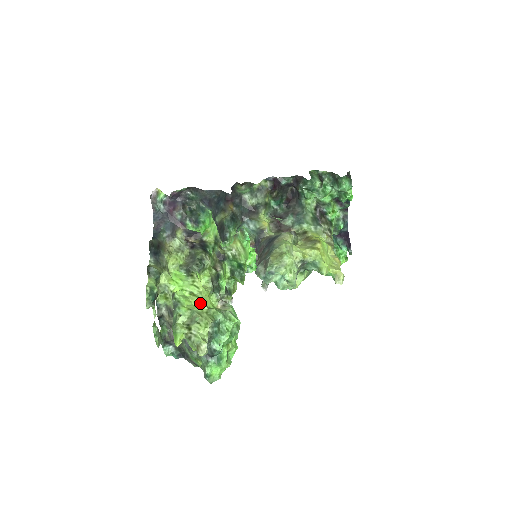
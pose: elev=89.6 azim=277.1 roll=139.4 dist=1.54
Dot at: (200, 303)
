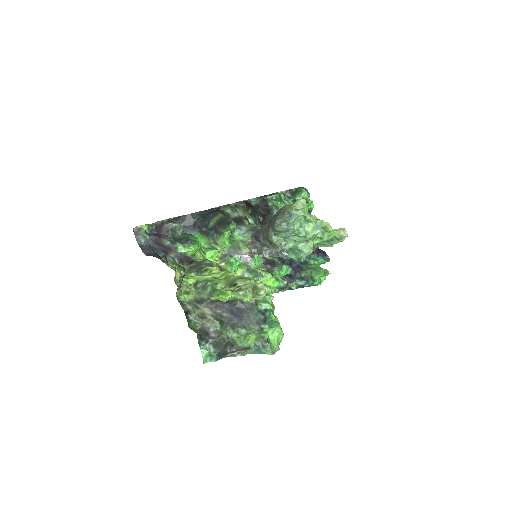
Dot at: (230, 275)
